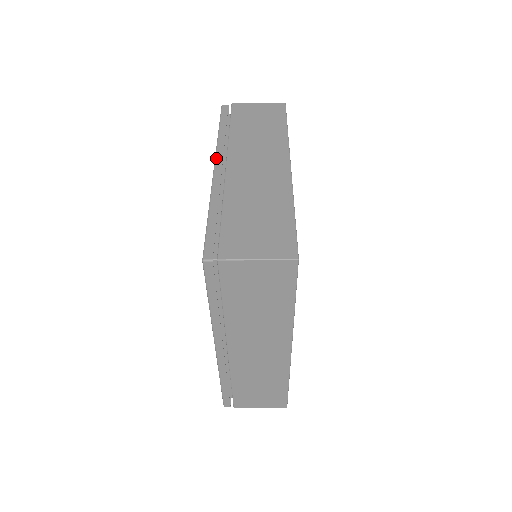
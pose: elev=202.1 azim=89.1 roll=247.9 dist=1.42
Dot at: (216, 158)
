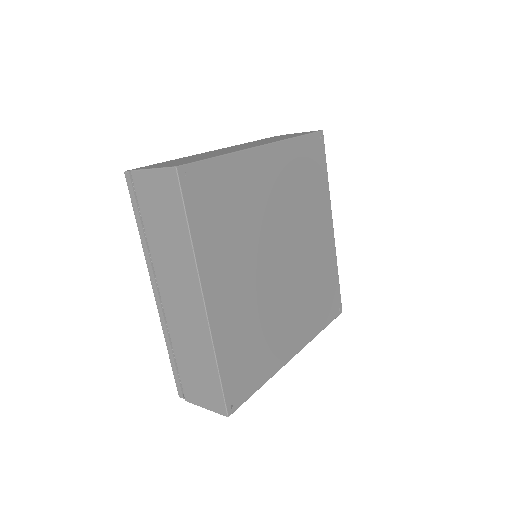
Dot at: (151, 281)
